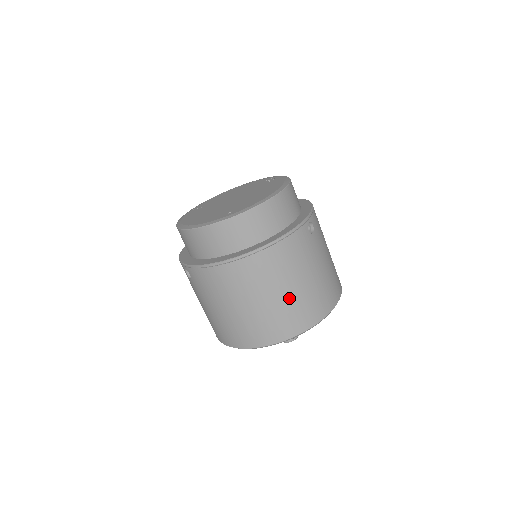
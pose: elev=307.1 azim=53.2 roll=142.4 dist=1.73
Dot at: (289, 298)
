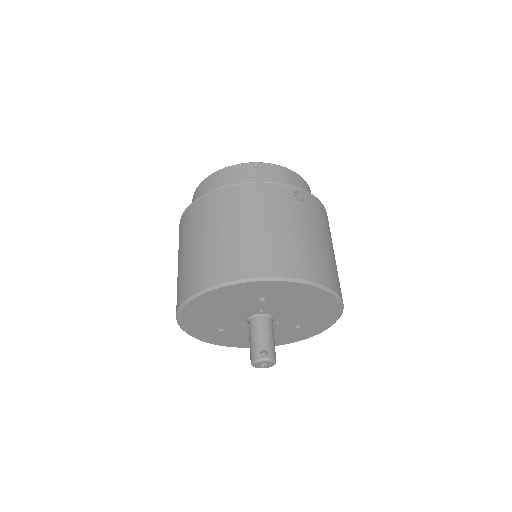
Dot at: (241, 236)
